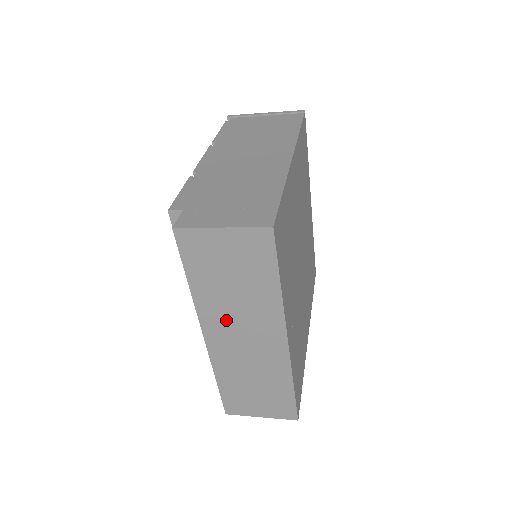
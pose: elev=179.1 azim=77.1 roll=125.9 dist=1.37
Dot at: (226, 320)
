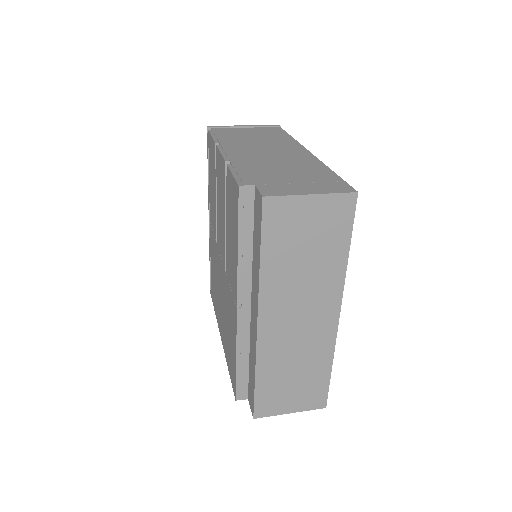
Dot at: (287, 299)
